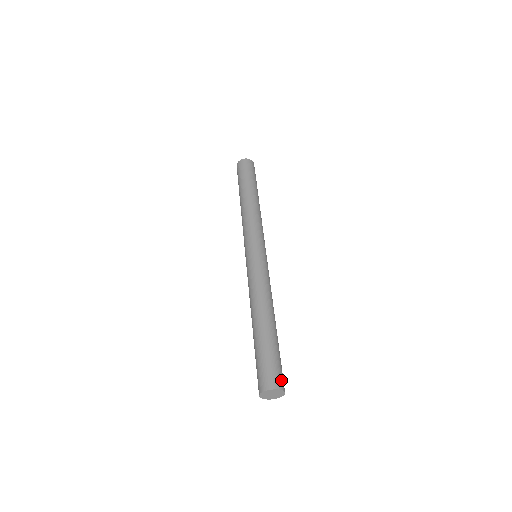
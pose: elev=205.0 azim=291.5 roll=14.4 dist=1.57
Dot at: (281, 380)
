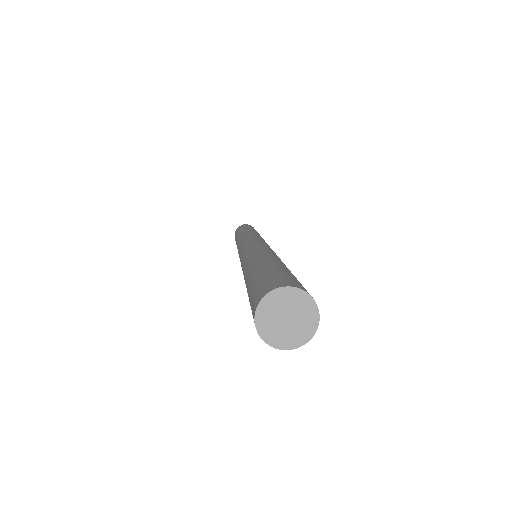
Dot at: occluded
